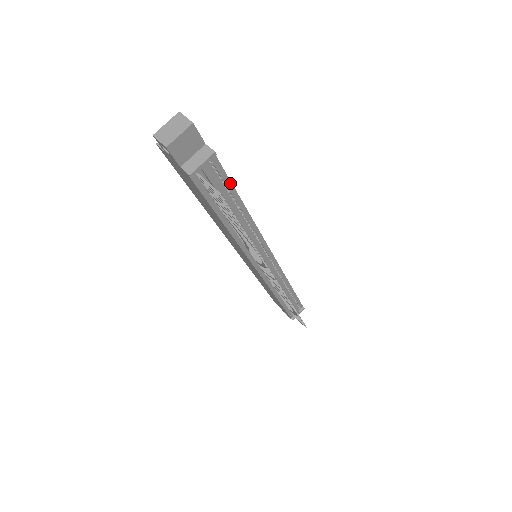
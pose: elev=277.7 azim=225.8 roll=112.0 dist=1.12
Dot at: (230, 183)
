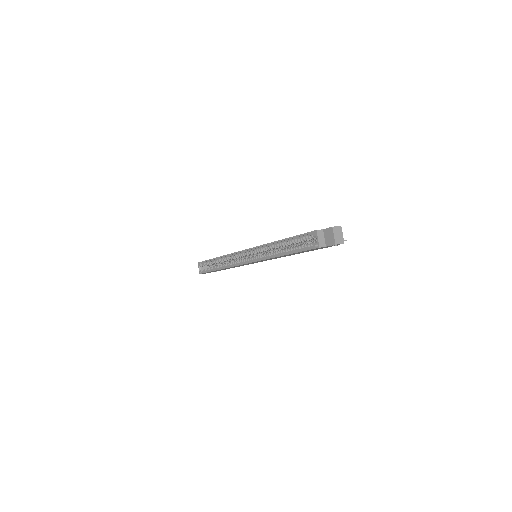
Dot at: occluded
